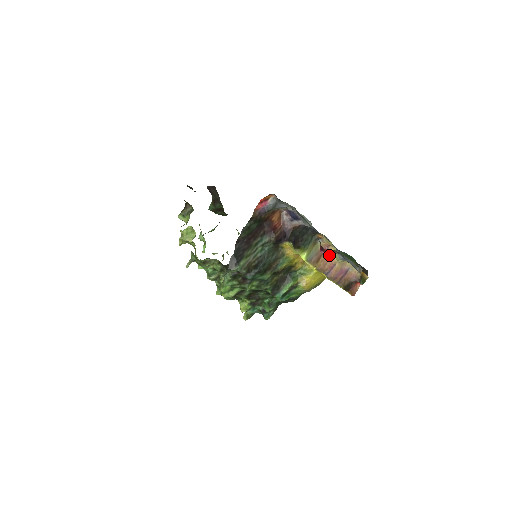
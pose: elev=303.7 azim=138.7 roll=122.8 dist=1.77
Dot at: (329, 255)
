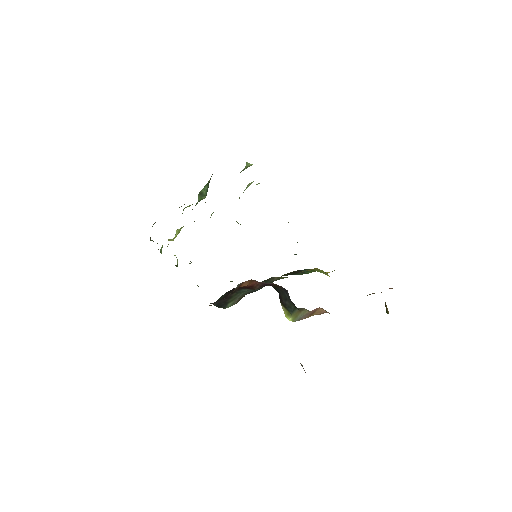
Dot at: occluded
